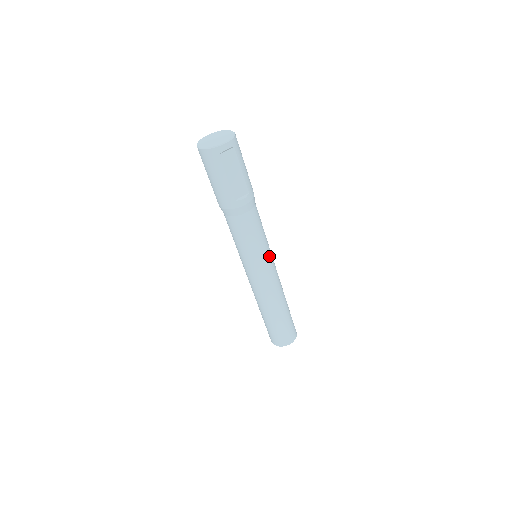
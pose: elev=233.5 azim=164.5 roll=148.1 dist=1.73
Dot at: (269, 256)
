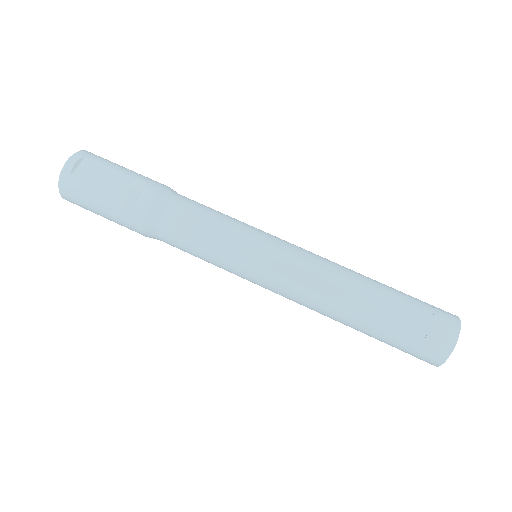
Dot at: (261, 235)
